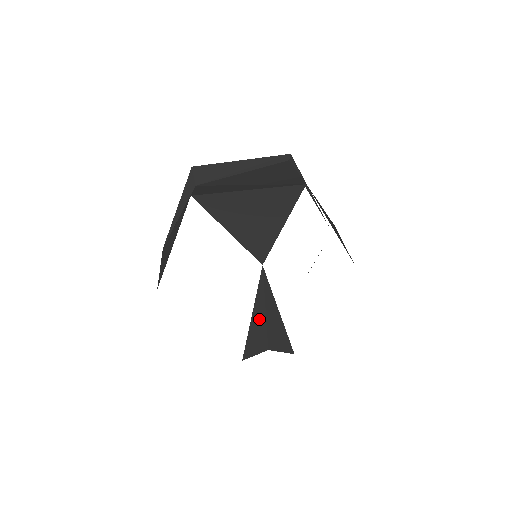
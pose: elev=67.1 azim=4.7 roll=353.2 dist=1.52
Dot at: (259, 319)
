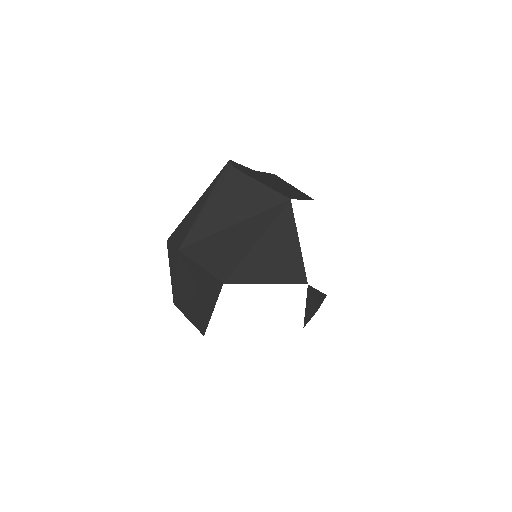
Dot at: (310, 305)
